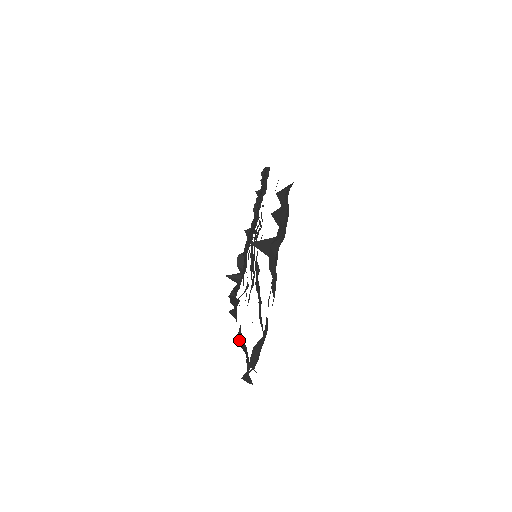
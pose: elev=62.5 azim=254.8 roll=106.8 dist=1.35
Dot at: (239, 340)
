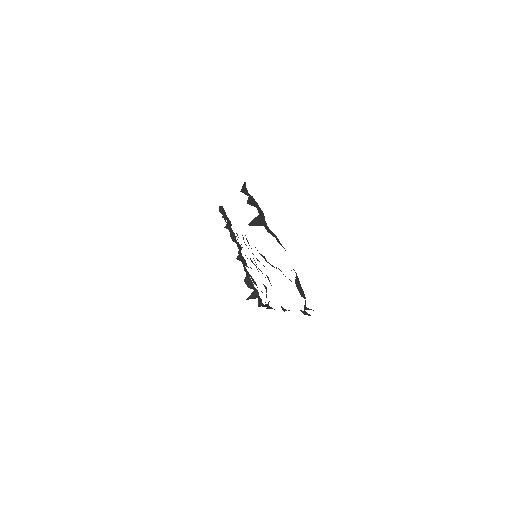
Dot at: occluded
